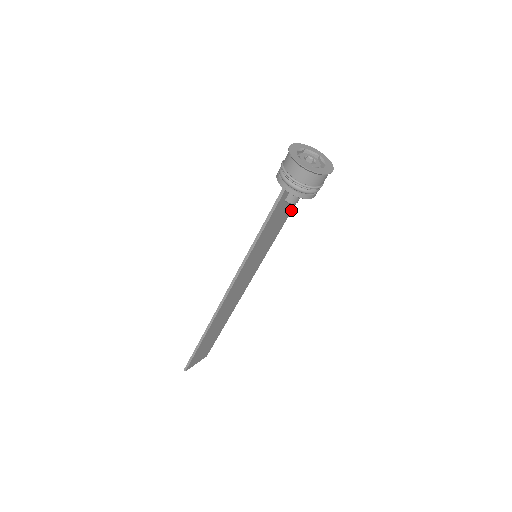
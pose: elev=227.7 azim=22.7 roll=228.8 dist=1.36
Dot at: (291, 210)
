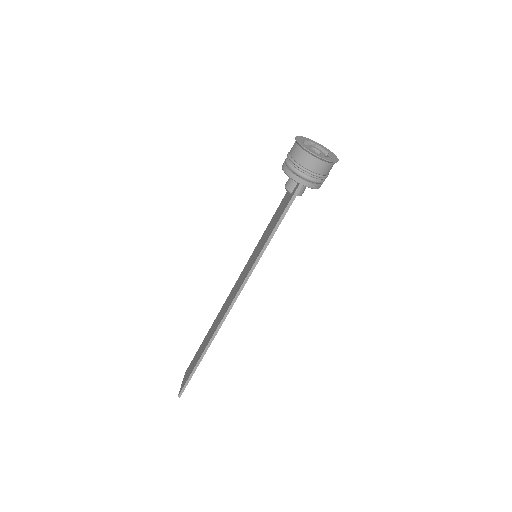
Dot at: occluded
